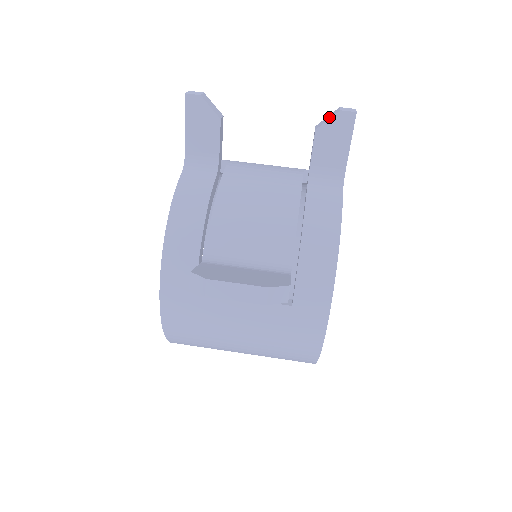
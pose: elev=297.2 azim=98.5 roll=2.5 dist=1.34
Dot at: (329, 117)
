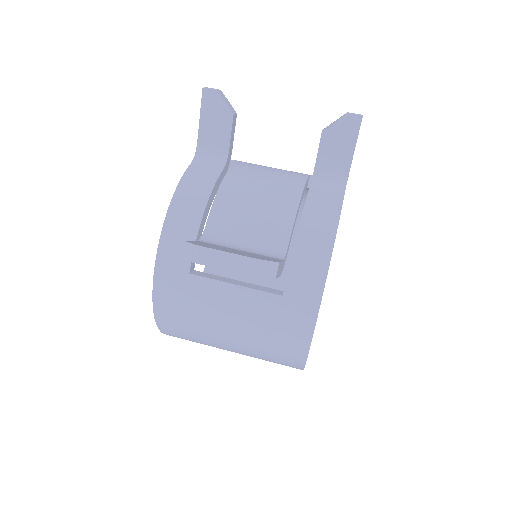
Dot at: (336, 120)
